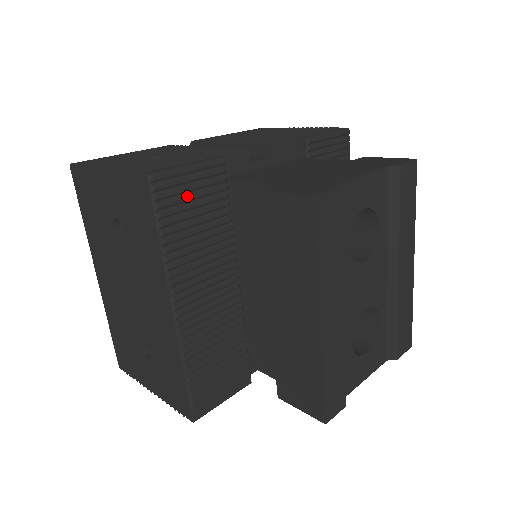
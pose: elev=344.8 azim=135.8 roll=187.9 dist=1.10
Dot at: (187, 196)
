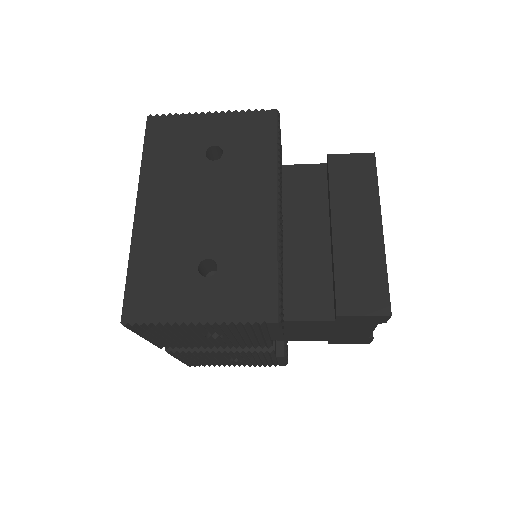
Dot at: (280, 145)
